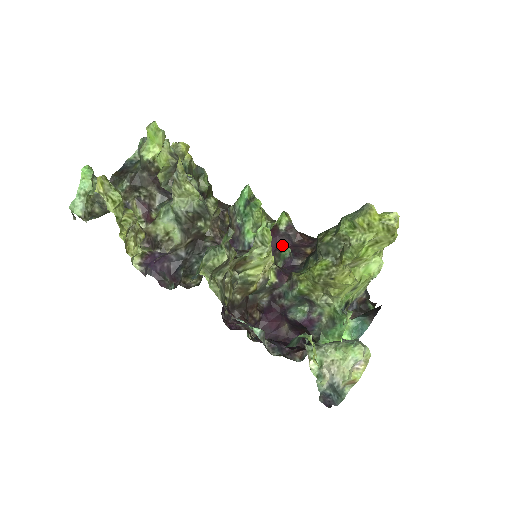
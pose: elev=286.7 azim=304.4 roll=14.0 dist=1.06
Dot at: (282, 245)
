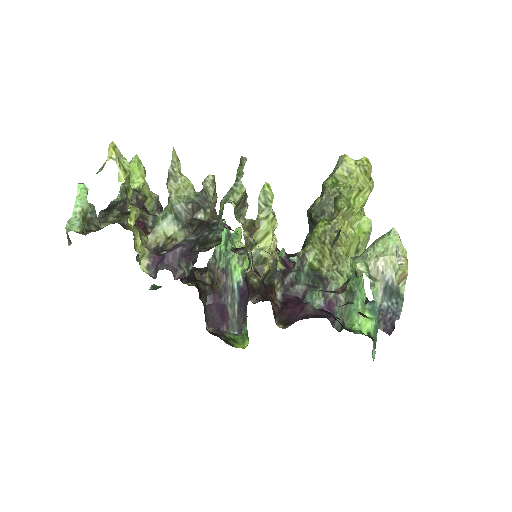
Dot at: occluded
